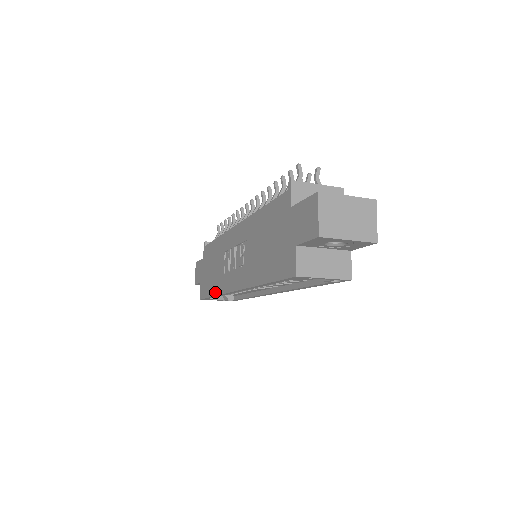
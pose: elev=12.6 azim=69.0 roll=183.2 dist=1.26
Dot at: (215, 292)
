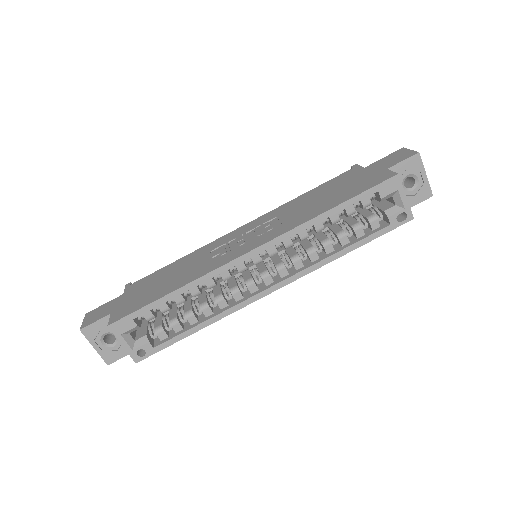
Dot at: (182, 284)
